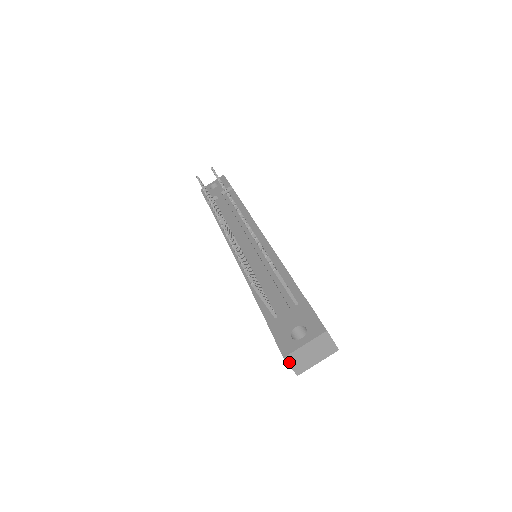
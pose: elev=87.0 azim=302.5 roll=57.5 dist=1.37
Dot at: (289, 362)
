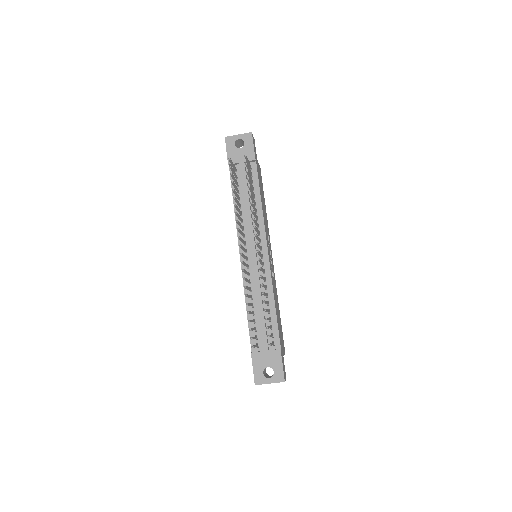
Dot at: occluded
